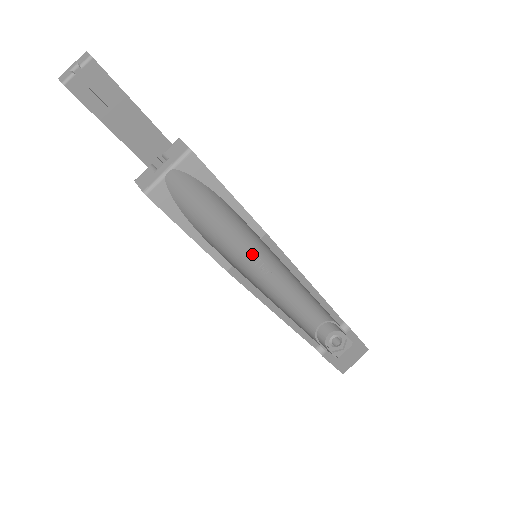
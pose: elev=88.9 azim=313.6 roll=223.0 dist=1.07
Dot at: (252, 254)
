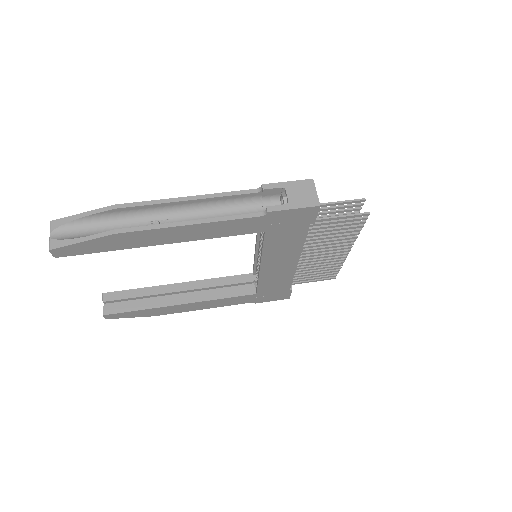
Dot at: (141, 224)
